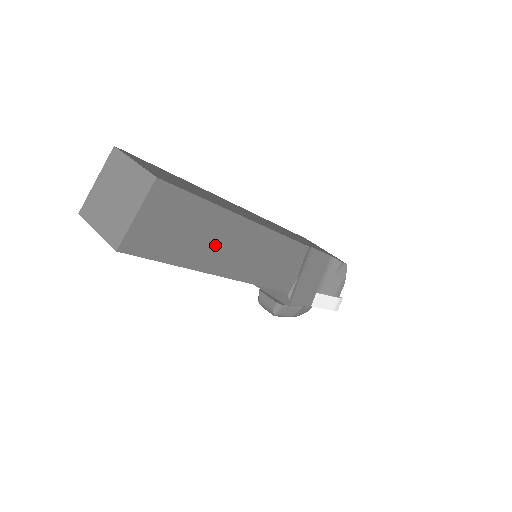
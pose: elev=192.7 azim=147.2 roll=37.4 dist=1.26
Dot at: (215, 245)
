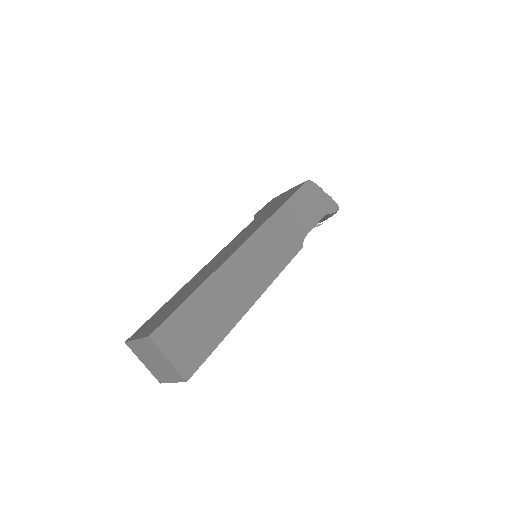
Dot at: occluded
